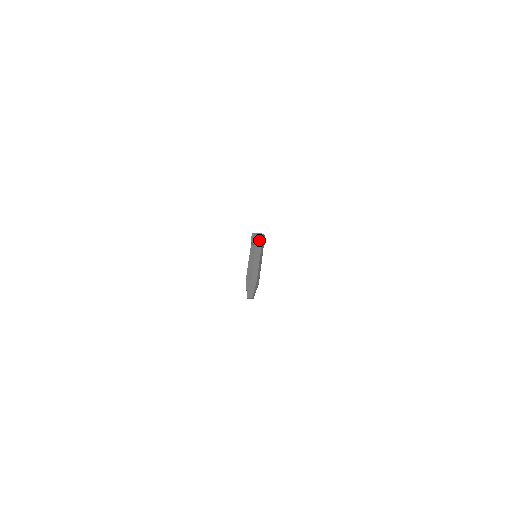
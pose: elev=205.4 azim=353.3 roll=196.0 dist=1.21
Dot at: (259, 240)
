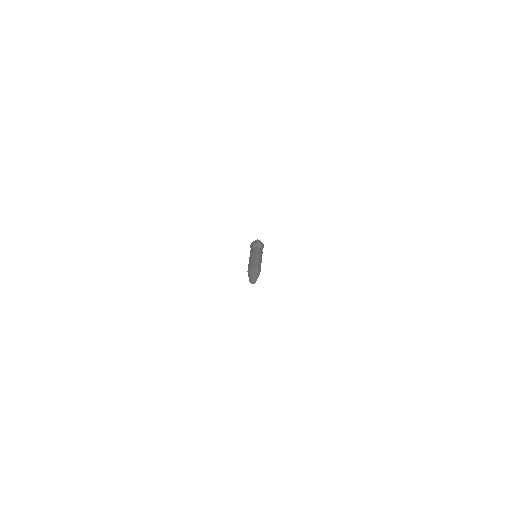
Dot at: (255, 244)
